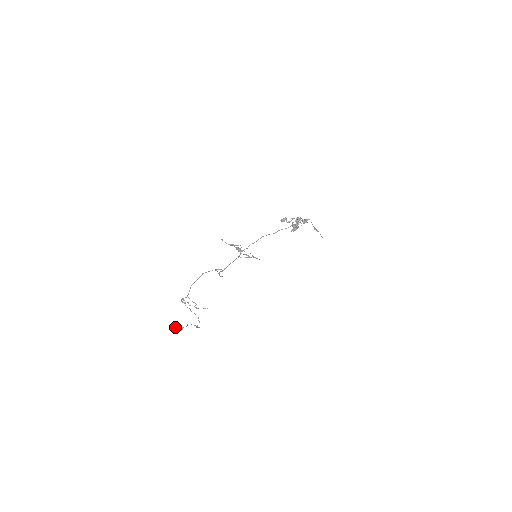
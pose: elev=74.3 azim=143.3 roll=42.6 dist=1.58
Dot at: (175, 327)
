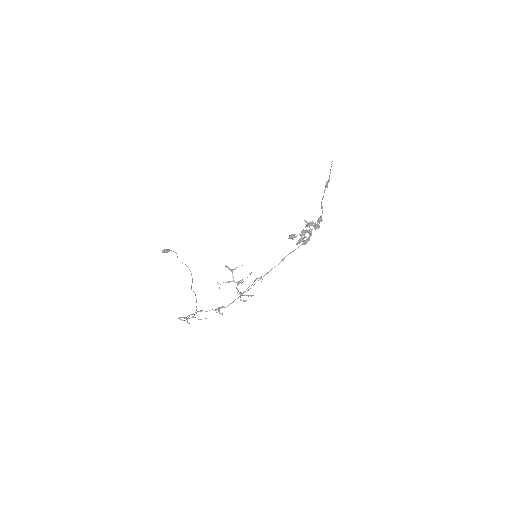
Dot at: (163, 251)
